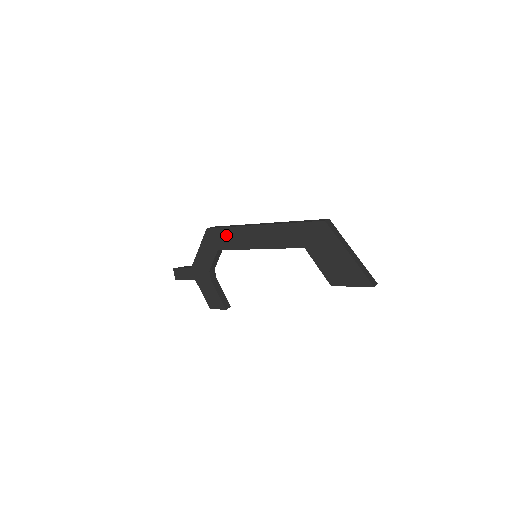
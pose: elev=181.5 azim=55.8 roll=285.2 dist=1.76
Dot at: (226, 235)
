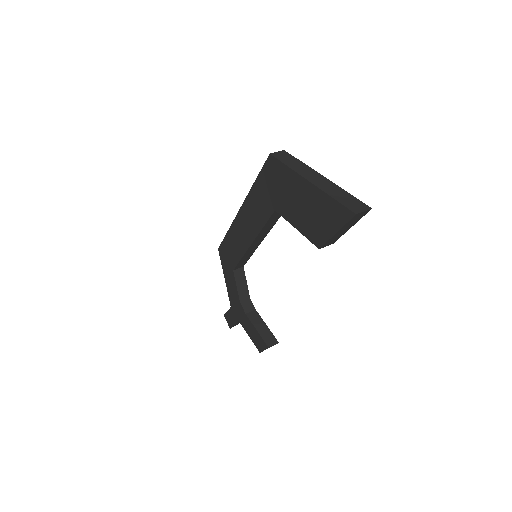
Dot at: (229, 246)
